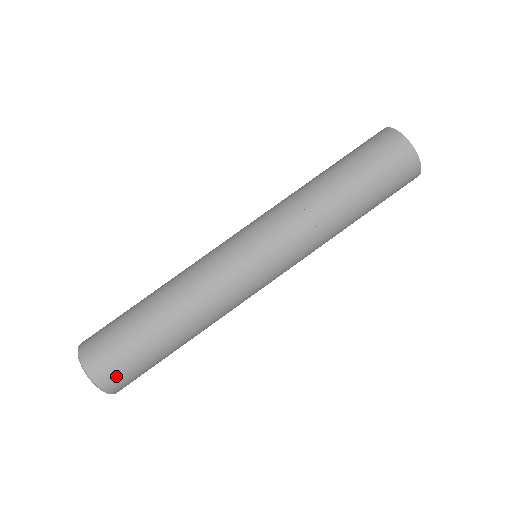
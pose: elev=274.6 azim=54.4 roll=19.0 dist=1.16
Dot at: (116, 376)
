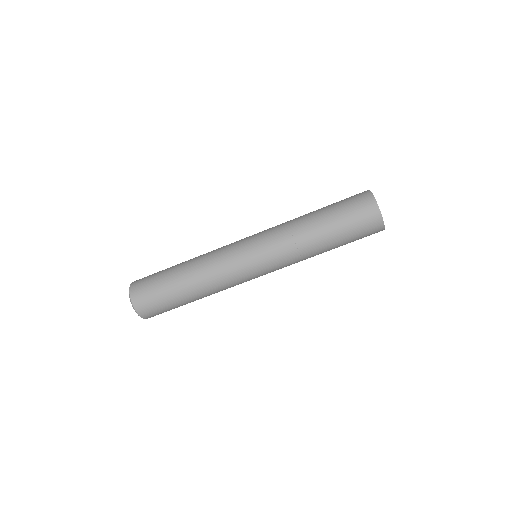
Dot at: (150, 311)
